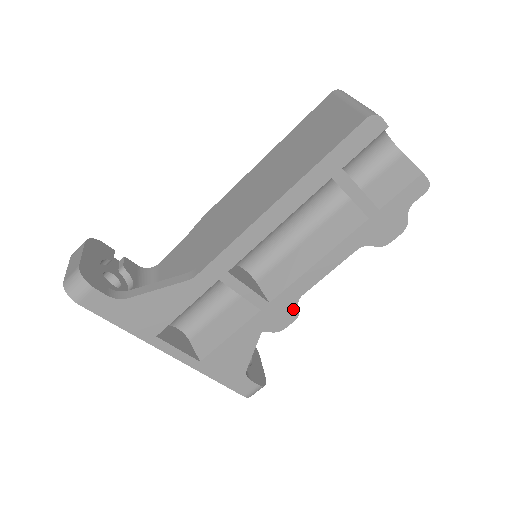
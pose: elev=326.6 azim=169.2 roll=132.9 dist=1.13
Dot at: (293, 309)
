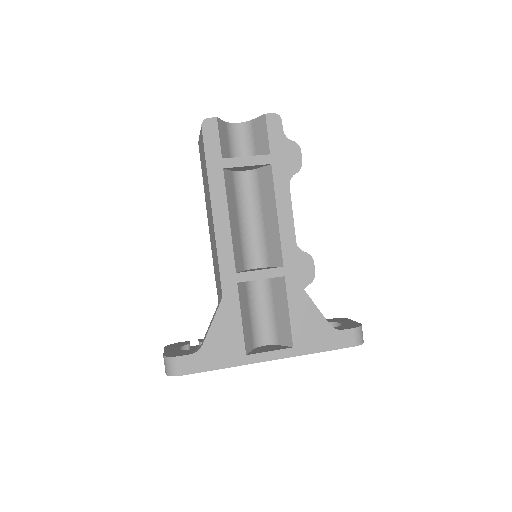
Dot at: (303, 256)
